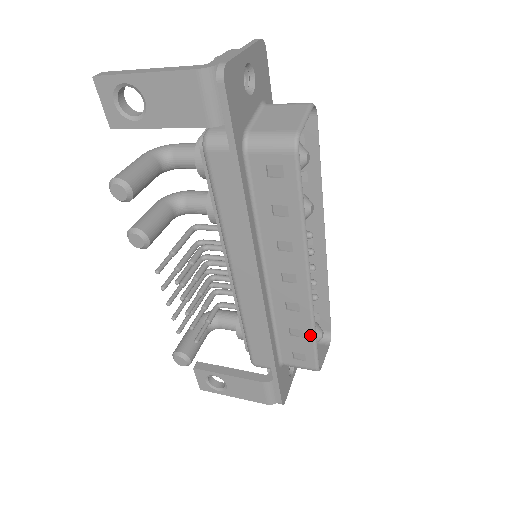
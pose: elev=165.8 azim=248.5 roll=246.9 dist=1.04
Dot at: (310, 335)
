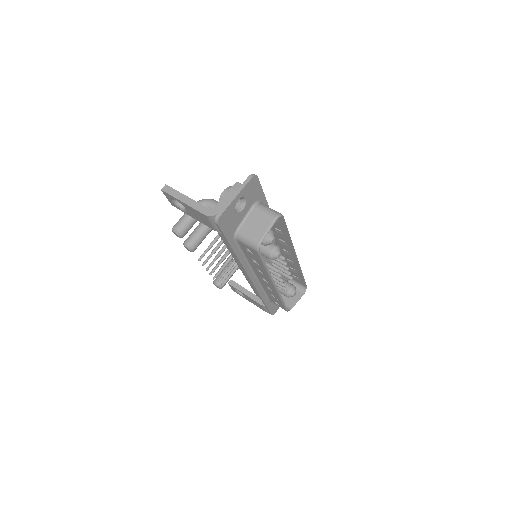
Dot at: (280, 300)
